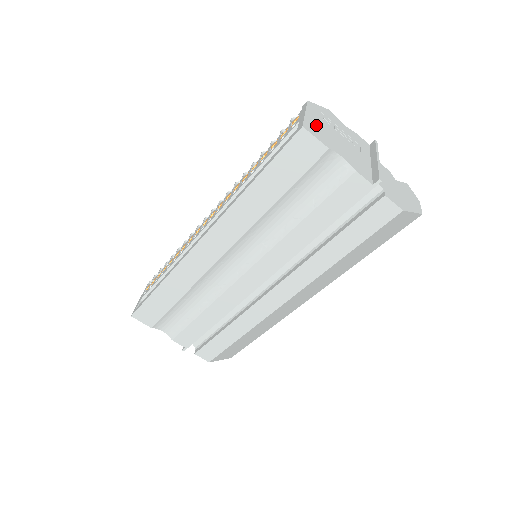
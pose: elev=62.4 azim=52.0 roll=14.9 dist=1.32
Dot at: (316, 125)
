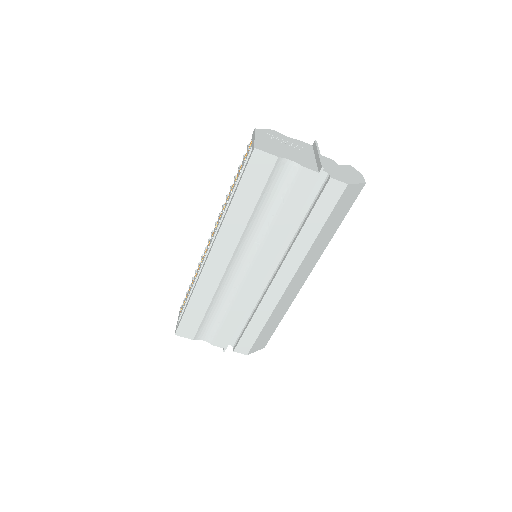
Dot at: (265, 144)
